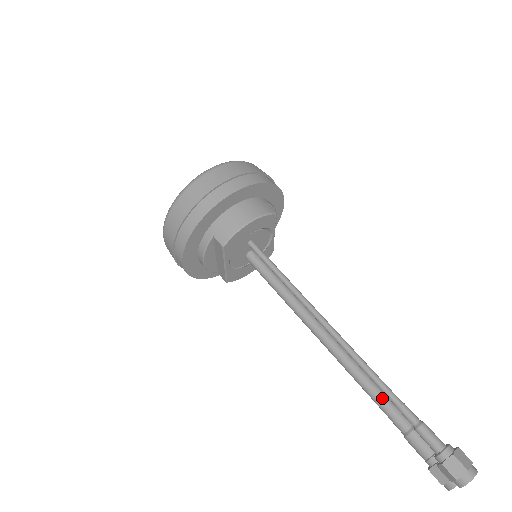
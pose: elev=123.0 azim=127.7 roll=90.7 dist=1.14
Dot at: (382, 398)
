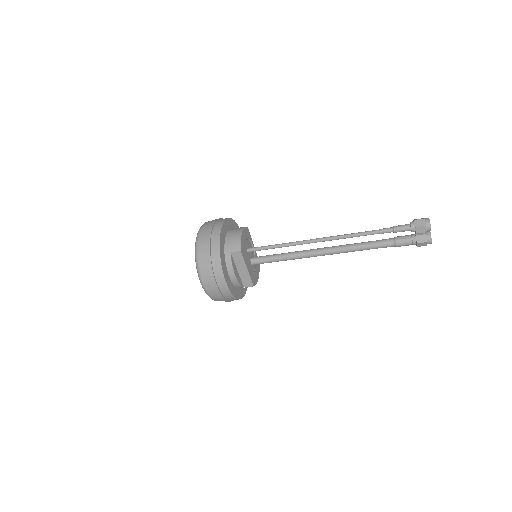
Dot at: (371, 242)
